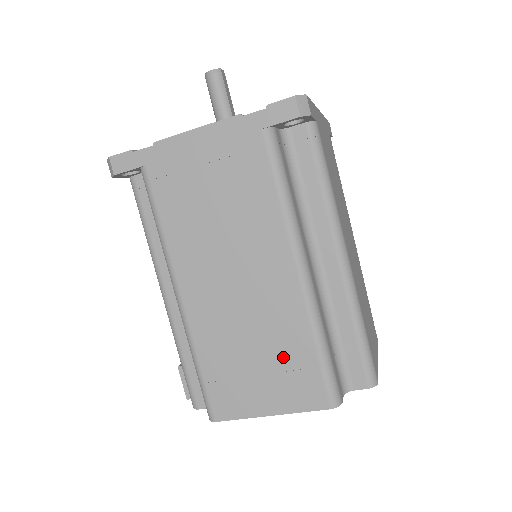
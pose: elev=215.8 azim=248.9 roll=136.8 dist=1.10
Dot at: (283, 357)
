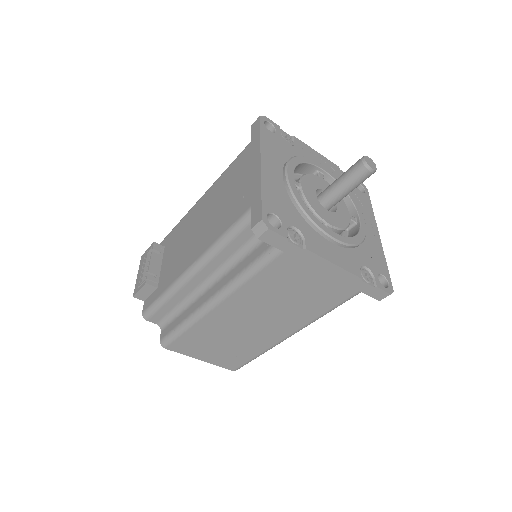
Dot at: (237, 351)
